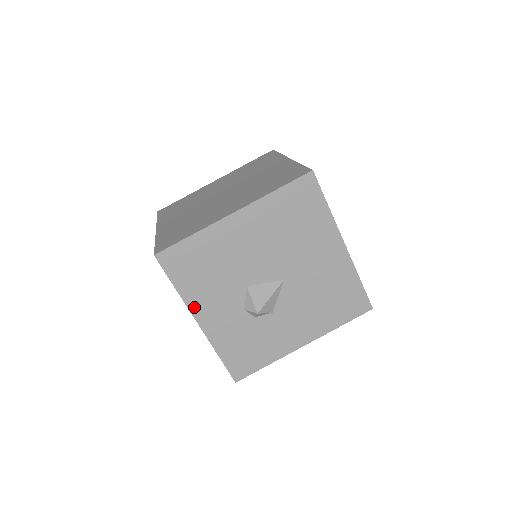
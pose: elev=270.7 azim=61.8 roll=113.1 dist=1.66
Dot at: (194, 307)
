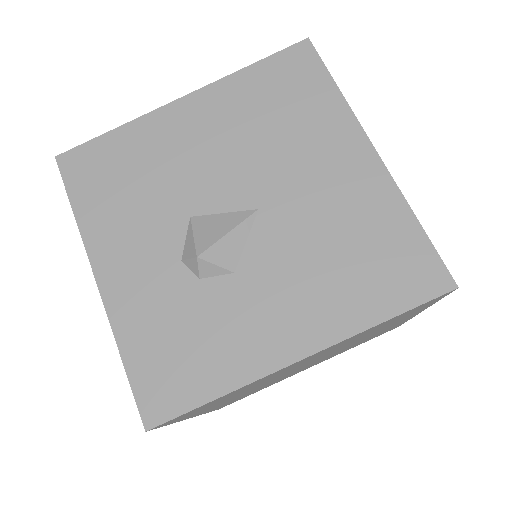
Dot at: (96, 247)
